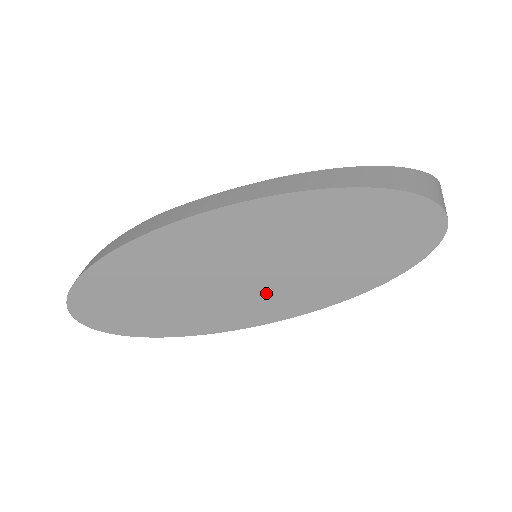
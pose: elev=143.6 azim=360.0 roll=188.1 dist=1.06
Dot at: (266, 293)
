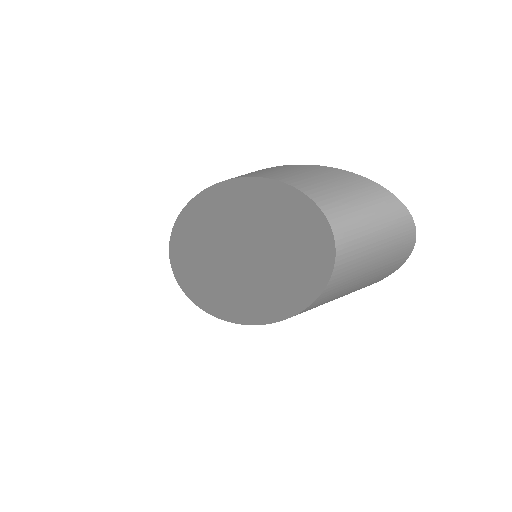
Dot at: (238, 287)
